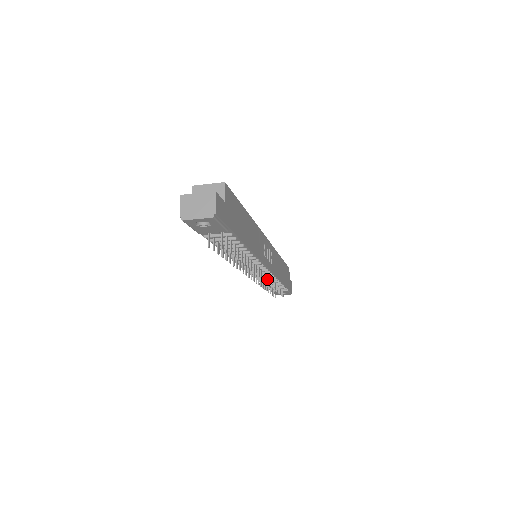
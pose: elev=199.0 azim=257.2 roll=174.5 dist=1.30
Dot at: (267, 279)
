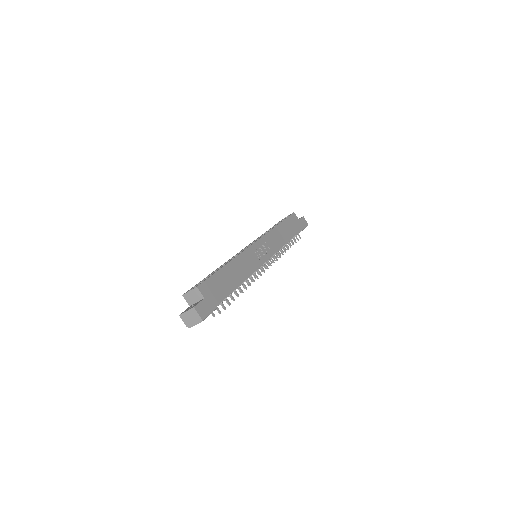
Dot at: (275, 258)
